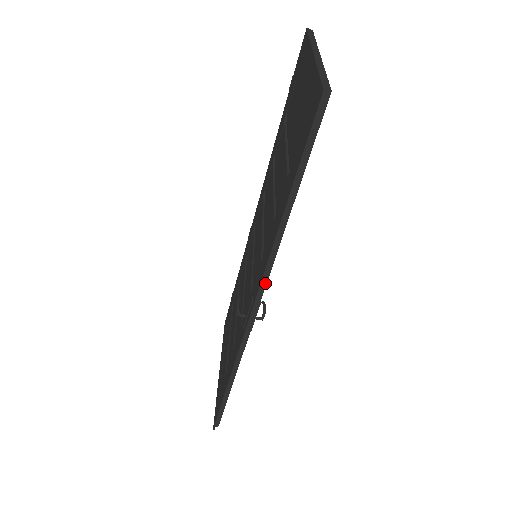
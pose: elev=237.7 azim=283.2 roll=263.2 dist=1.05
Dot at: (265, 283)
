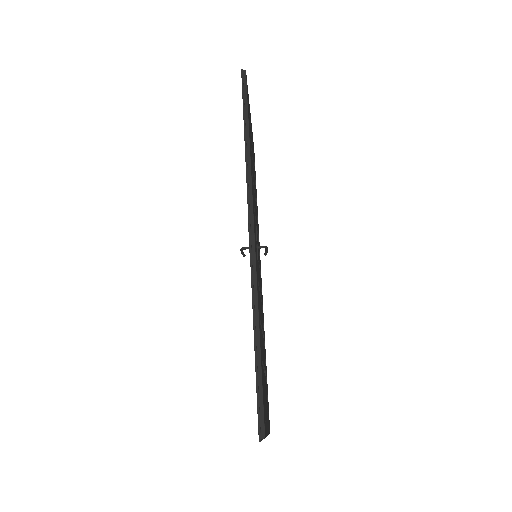
Dot at: (251, 195)
